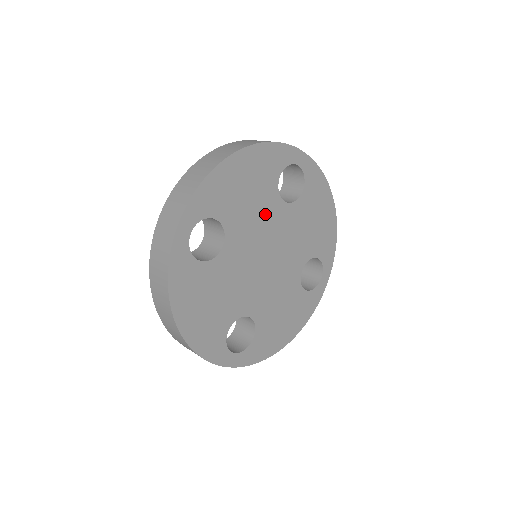
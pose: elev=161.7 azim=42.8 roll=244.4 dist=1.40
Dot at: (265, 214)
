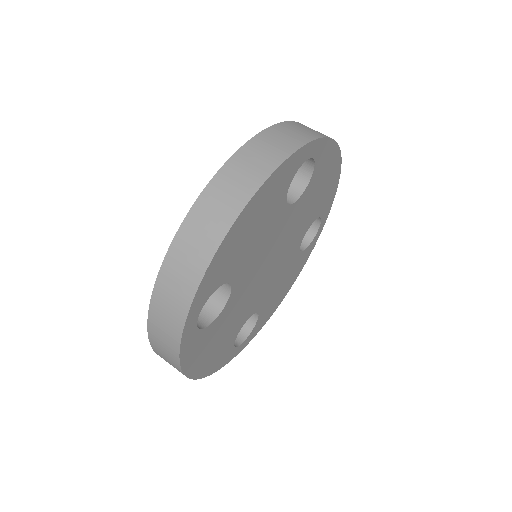
Dot at: (271, 233)
